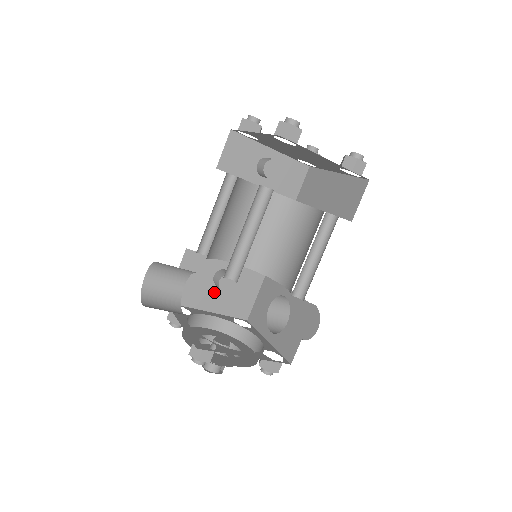
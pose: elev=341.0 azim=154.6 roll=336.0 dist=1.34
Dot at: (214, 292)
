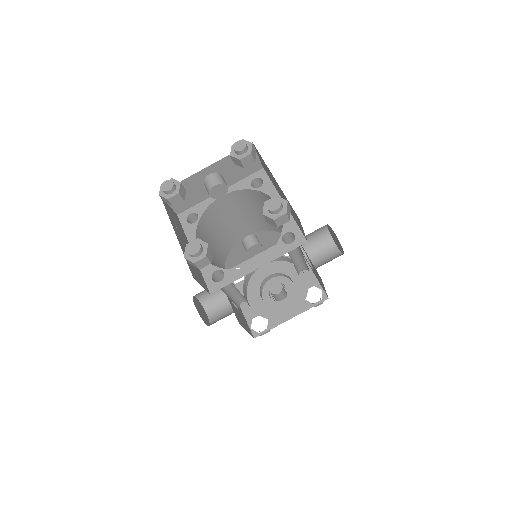
Dot at: occluded
